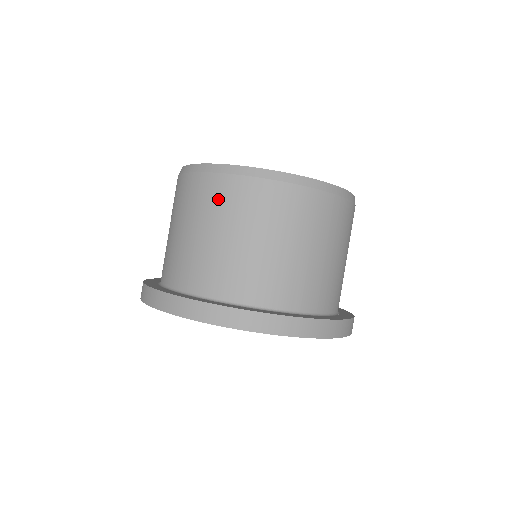
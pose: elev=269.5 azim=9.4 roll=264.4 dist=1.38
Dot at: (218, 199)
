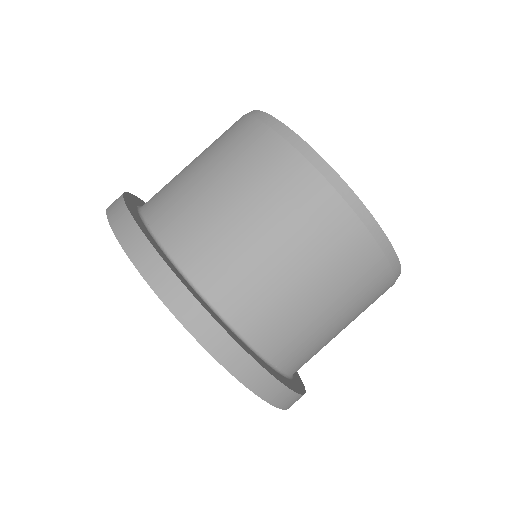
Dot at: occluded
